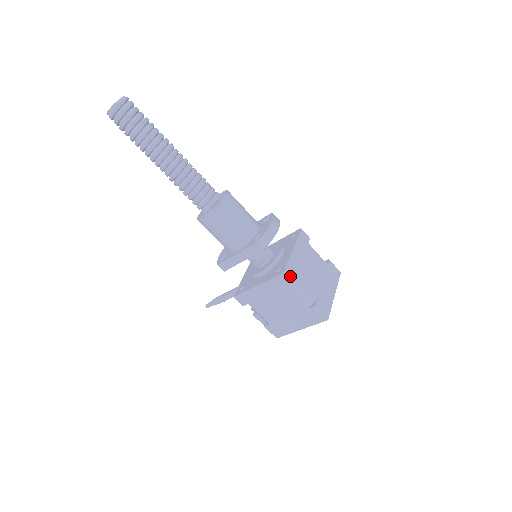
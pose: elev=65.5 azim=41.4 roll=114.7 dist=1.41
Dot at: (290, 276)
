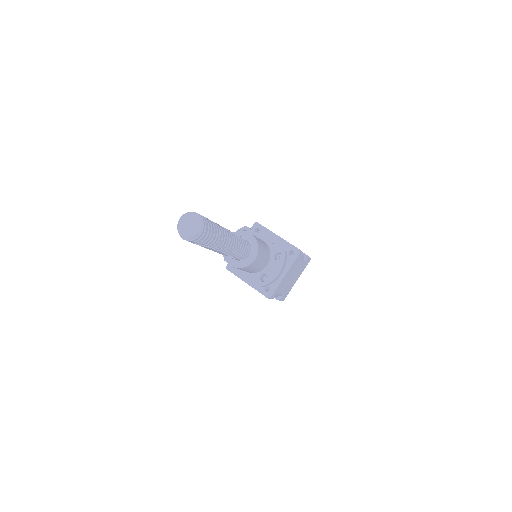
Dot at: (273, 297)
